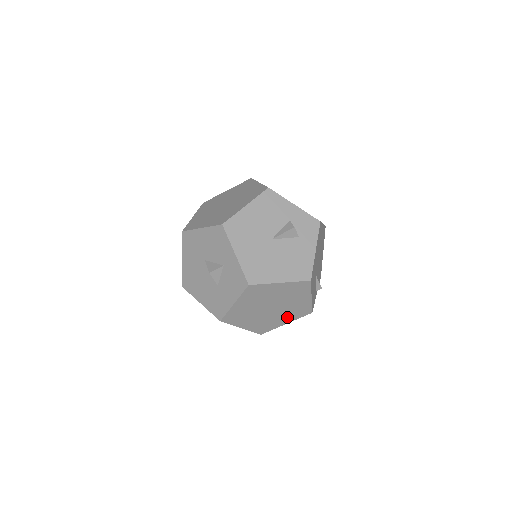
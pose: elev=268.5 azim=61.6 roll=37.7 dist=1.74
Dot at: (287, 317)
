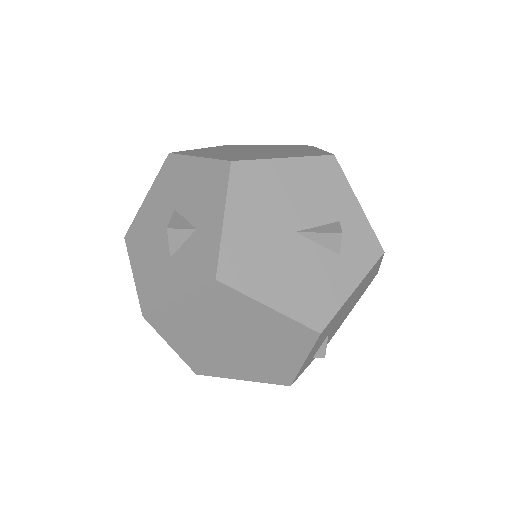
Dot at: (249, 370)
